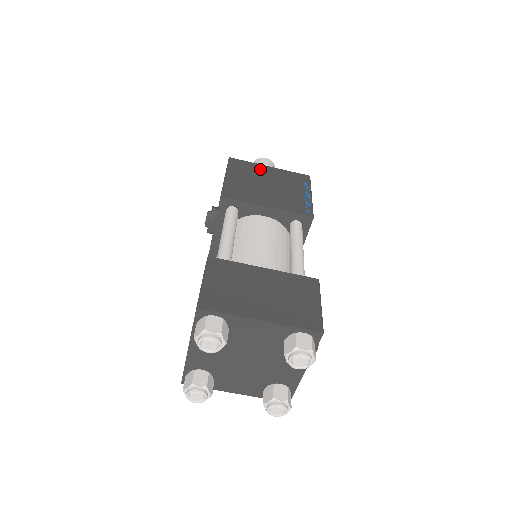
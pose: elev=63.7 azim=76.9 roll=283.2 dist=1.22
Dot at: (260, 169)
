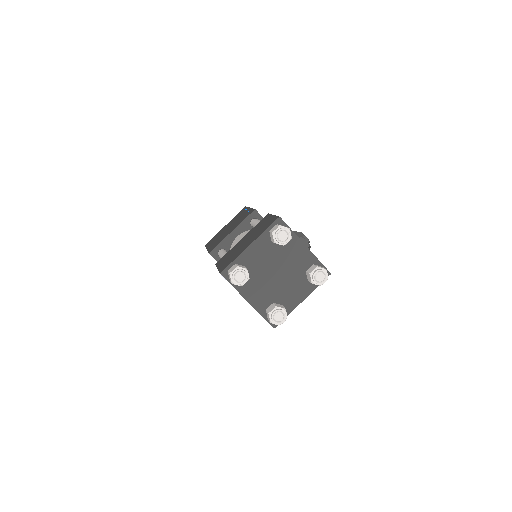
Dot at: (221, 231)
